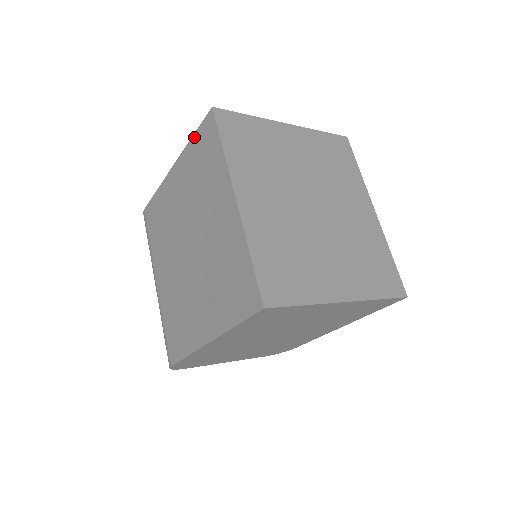
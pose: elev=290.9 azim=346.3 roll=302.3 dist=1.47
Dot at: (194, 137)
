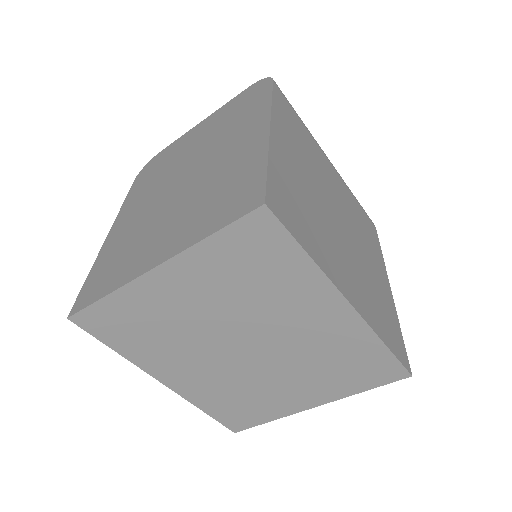
Dot at: occluded
